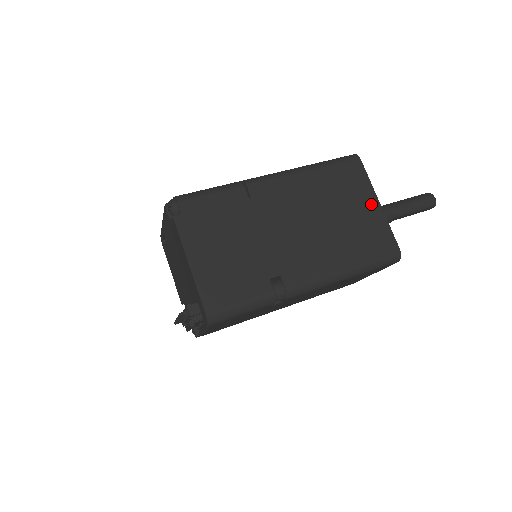
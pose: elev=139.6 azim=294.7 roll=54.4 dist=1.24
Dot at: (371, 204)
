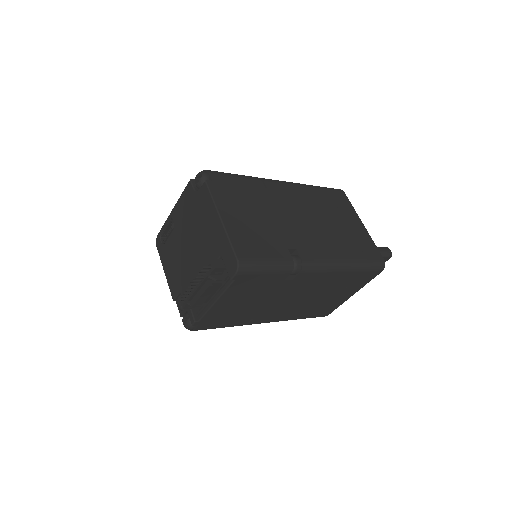
Dot at: (357, 222)
